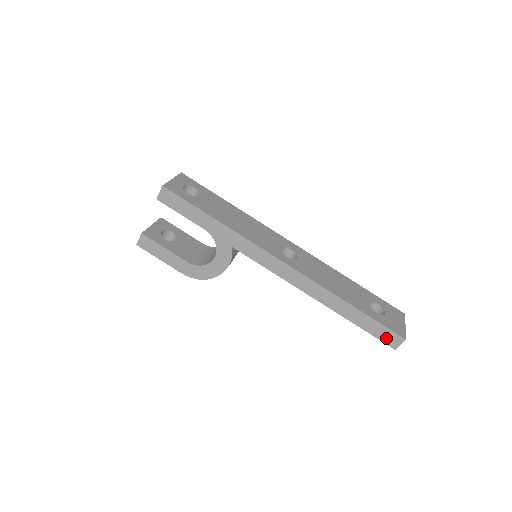
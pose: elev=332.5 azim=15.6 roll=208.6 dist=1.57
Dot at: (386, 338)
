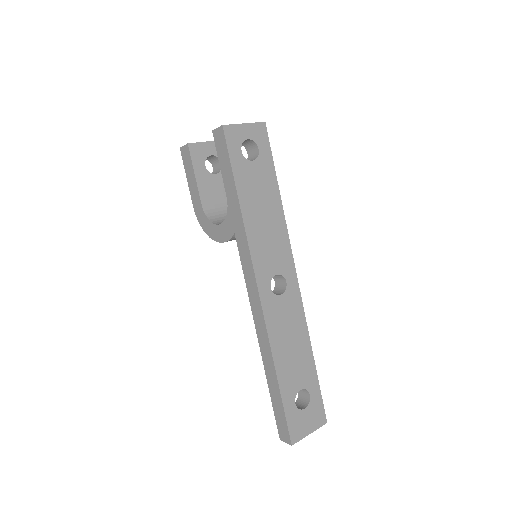
Dot at: (281, 426)
